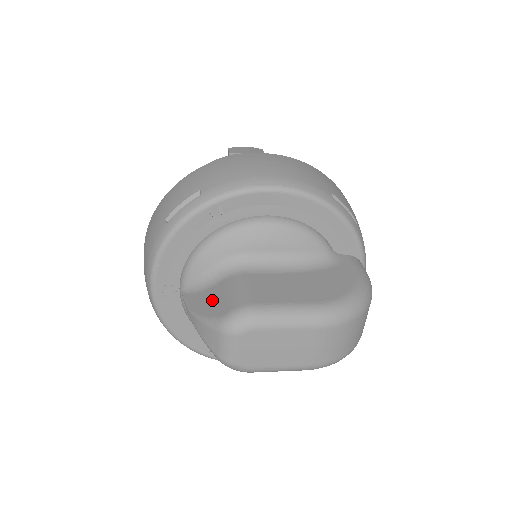
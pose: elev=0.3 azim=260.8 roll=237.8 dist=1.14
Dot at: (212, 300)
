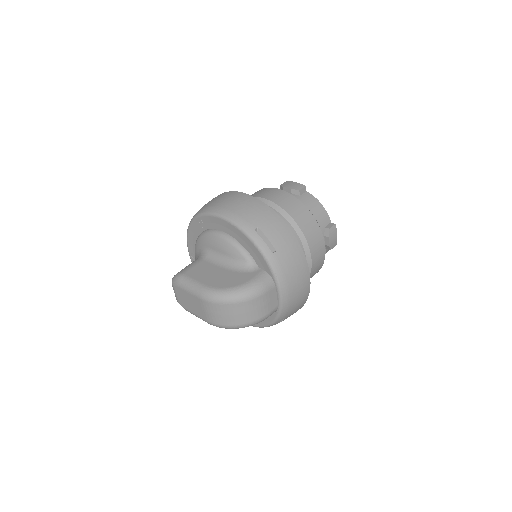
Dot at: occluded
